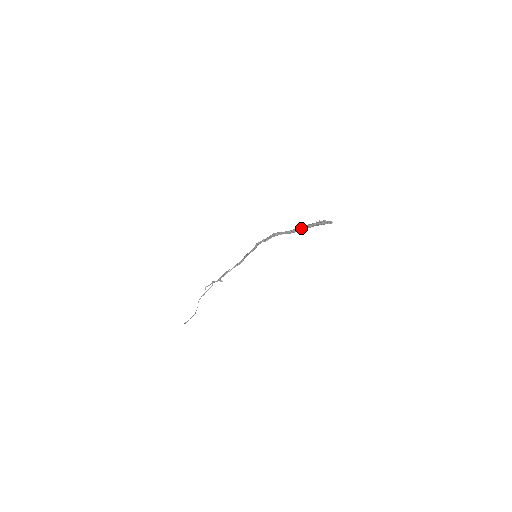
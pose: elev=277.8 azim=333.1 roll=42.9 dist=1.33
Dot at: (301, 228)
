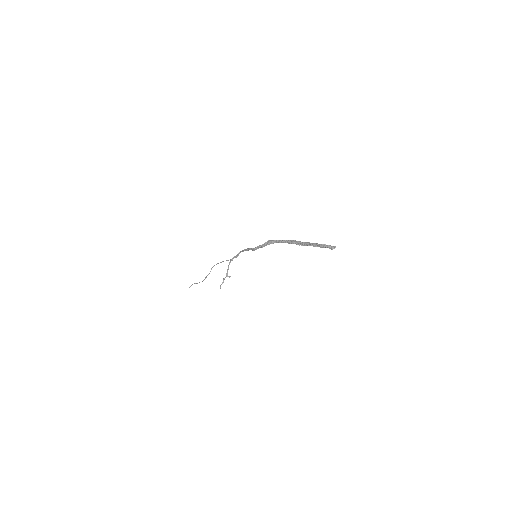
Dot at: (300, 244)
